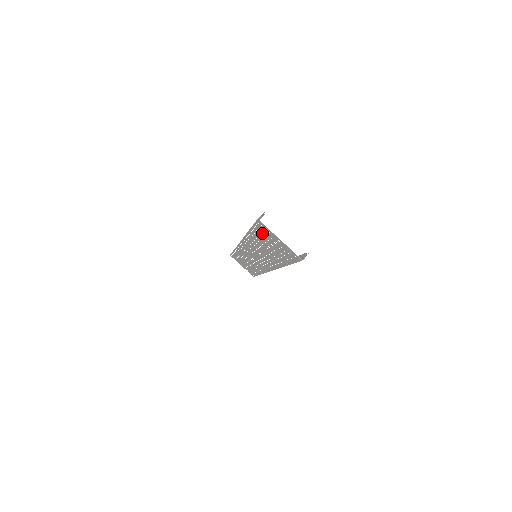
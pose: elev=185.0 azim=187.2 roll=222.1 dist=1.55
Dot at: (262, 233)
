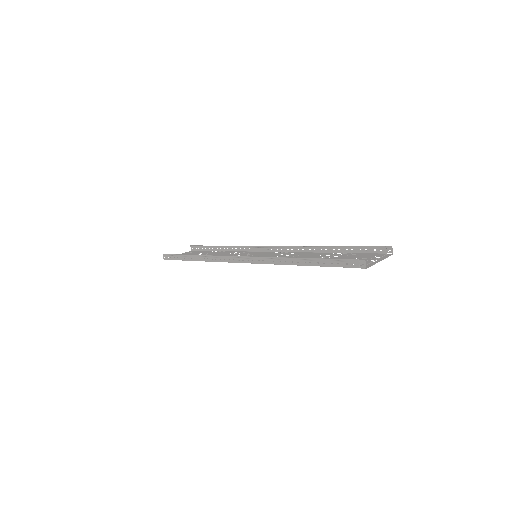
Dot at: occluded
